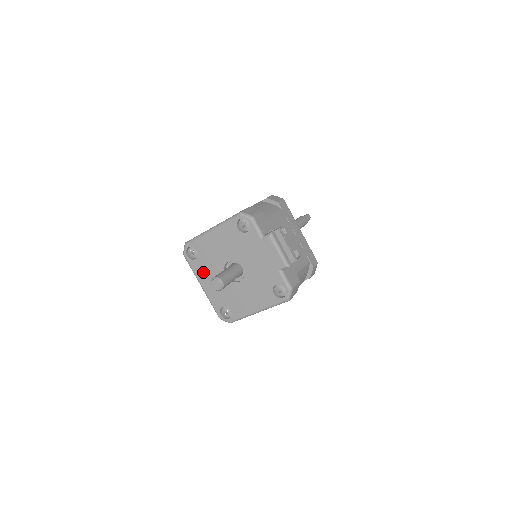
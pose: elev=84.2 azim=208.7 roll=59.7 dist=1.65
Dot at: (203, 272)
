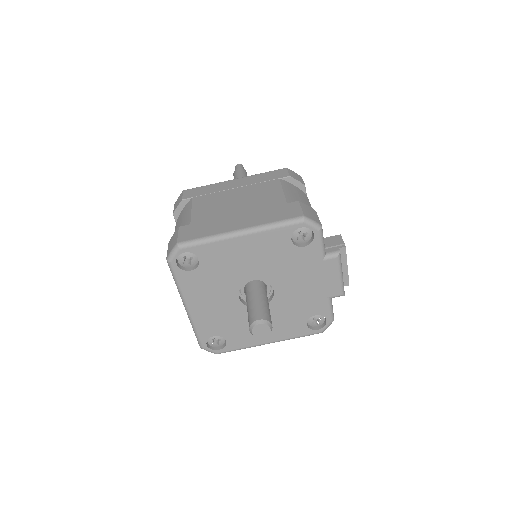
Dot at: (199, 290)
